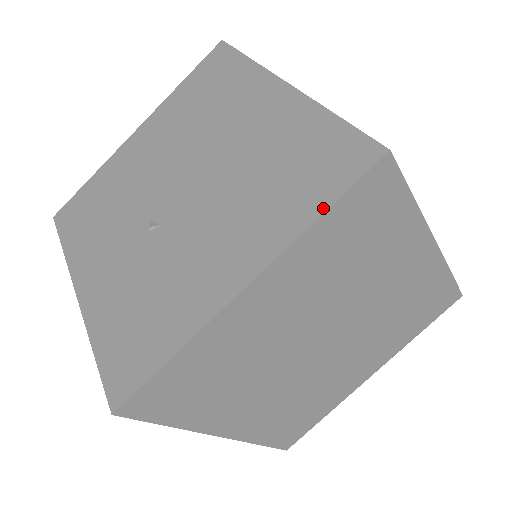
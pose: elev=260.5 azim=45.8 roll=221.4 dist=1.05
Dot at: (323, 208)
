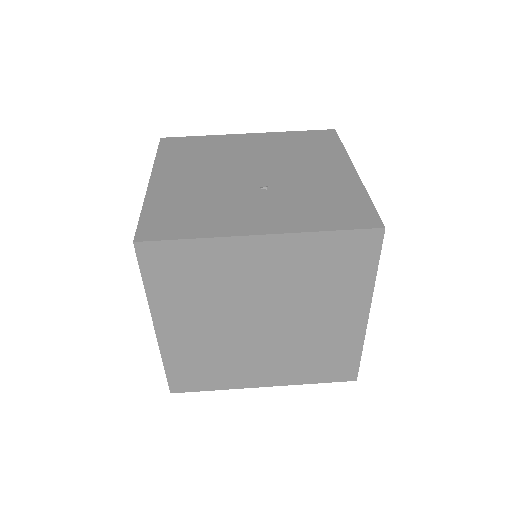
Dot at: (143, 281)
